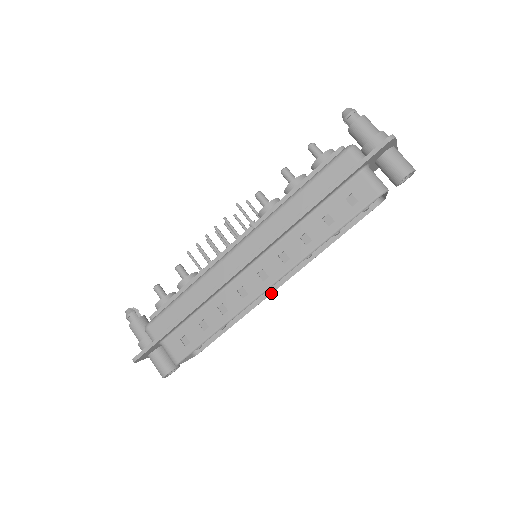
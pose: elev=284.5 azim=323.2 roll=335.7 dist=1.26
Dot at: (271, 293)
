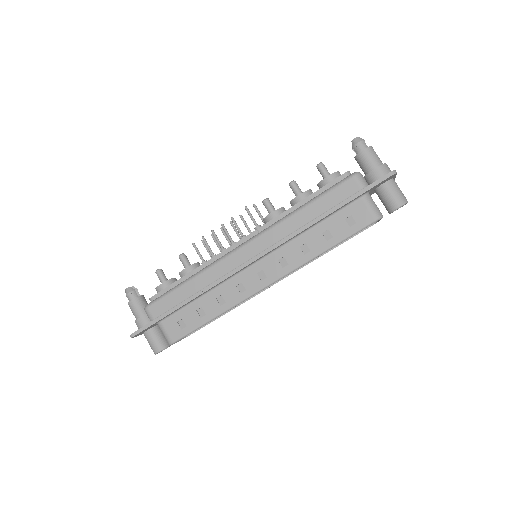
Dot at: (264, 290)
